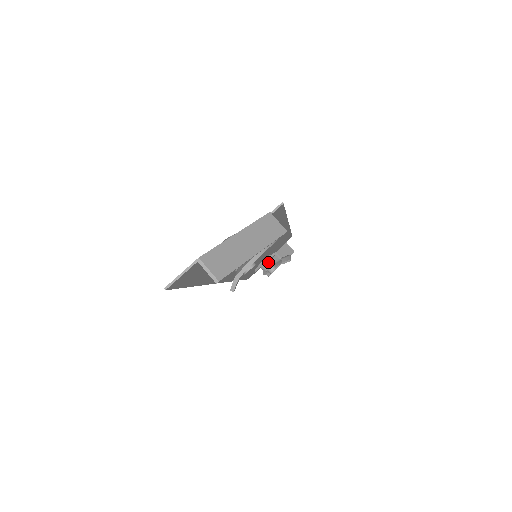
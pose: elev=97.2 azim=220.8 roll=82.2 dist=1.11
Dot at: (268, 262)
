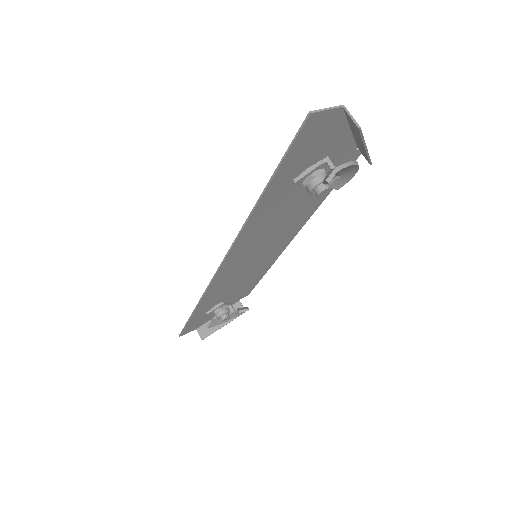
Dot at: (225, 306)
